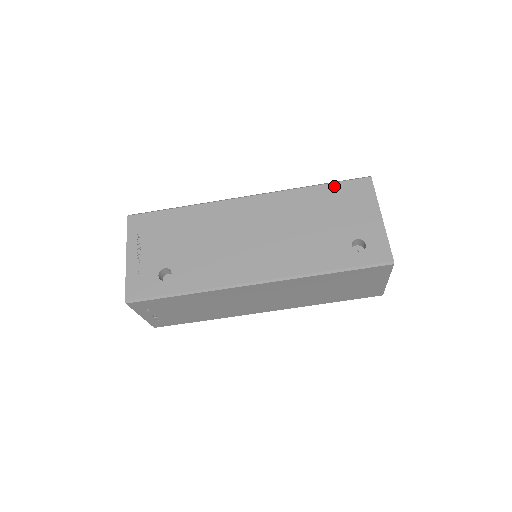
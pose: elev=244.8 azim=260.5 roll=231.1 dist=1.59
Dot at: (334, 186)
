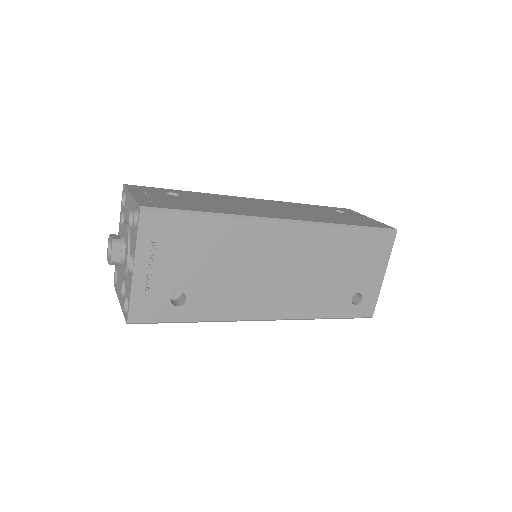
Dot at: (366, 233)
